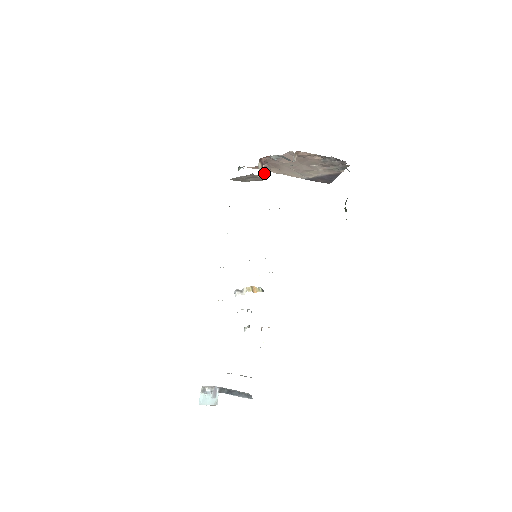
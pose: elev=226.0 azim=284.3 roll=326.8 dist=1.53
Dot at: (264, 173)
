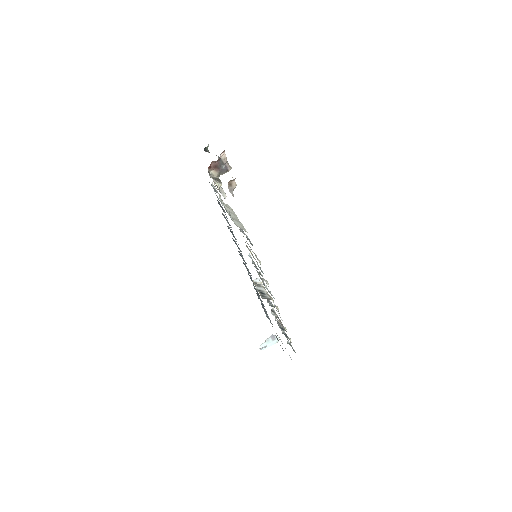
Dot at: occluded
